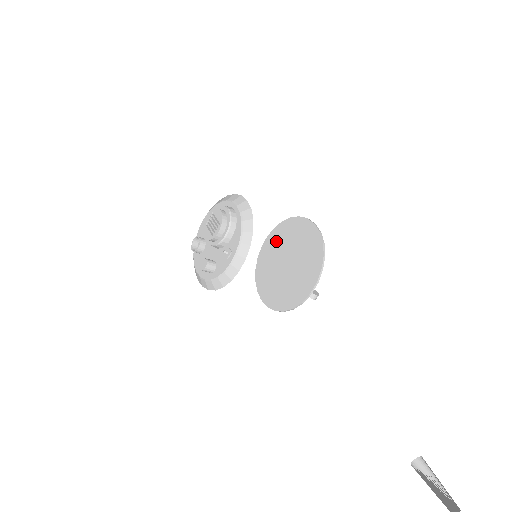
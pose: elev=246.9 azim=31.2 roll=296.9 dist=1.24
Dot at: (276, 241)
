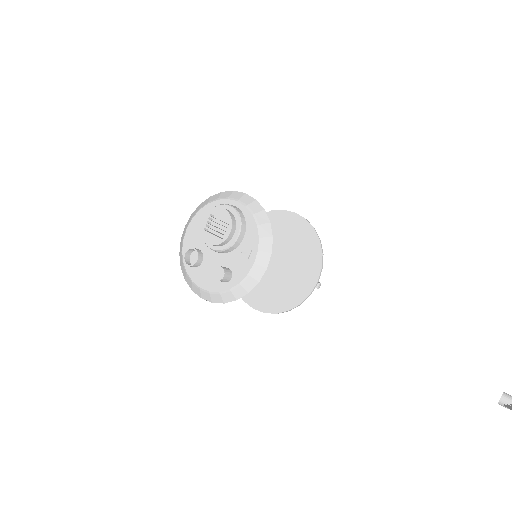
Dot at: occluded
